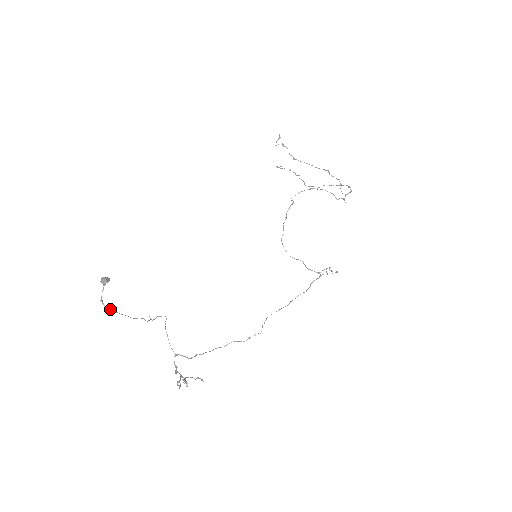
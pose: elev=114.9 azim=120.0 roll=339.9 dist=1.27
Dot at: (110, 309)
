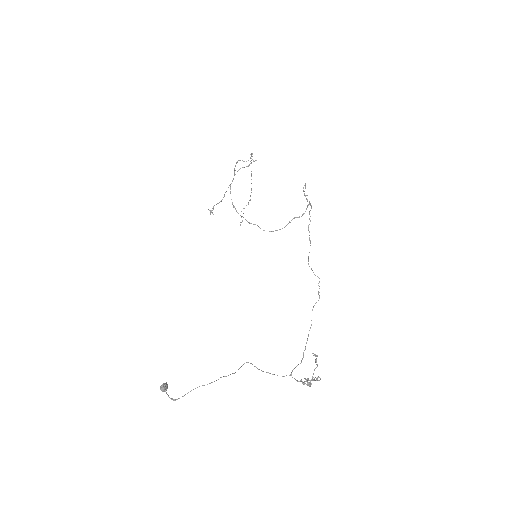
Dot at: (183, 396)
